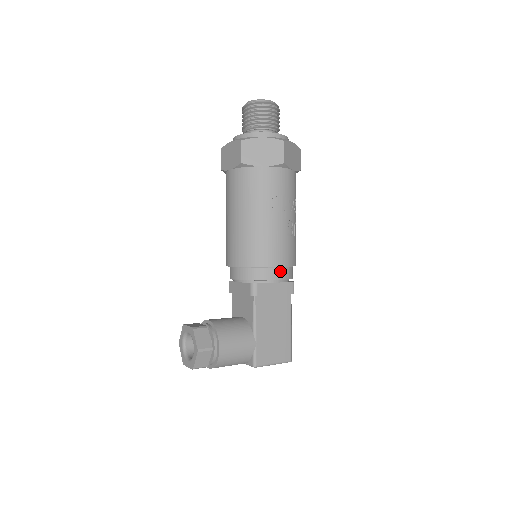
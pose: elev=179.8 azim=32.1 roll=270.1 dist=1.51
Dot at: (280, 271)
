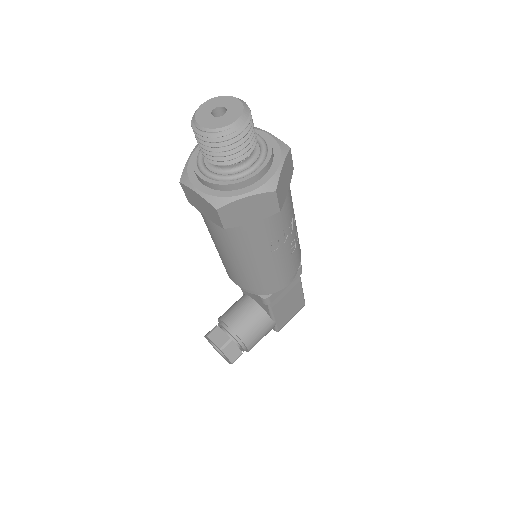
Dot at: occluded
